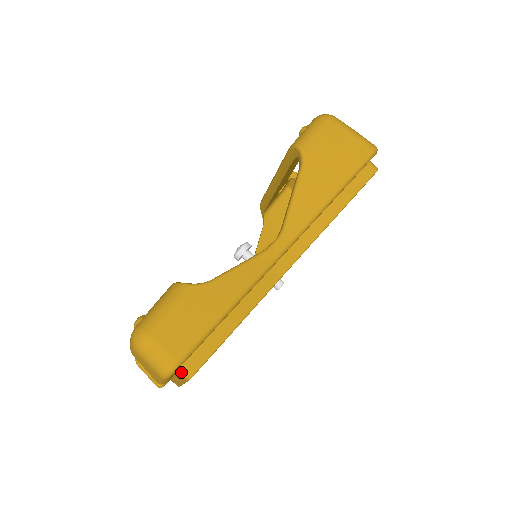
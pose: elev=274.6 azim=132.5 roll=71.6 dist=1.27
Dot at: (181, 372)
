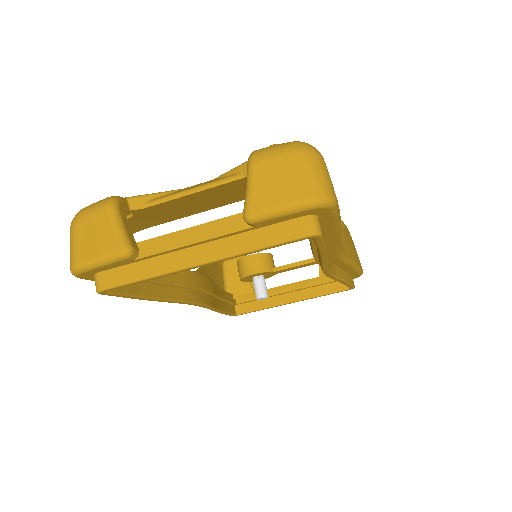
Dot at: (312, 220)
